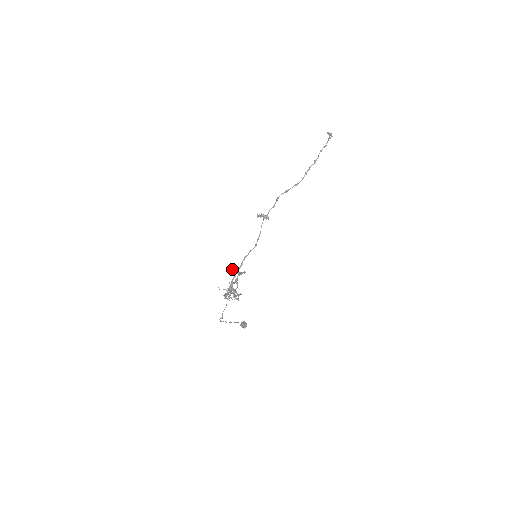
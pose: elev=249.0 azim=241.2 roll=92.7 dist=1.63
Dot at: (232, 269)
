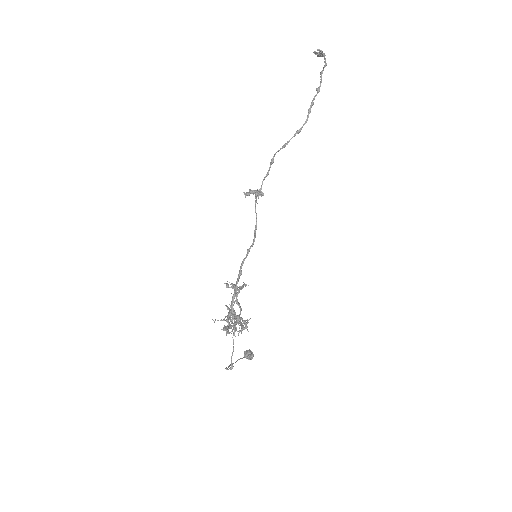
Dot at: occluded
